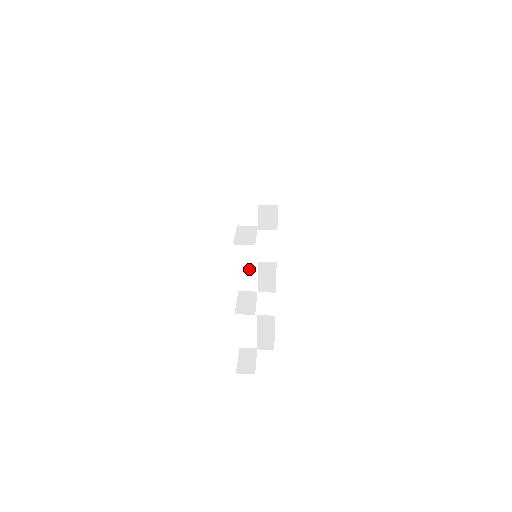
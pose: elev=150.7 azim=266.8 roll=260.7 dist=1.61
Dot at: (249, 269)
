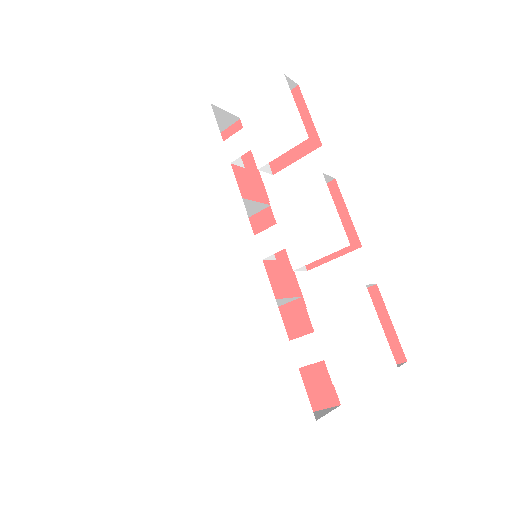
Dot at: occluded
